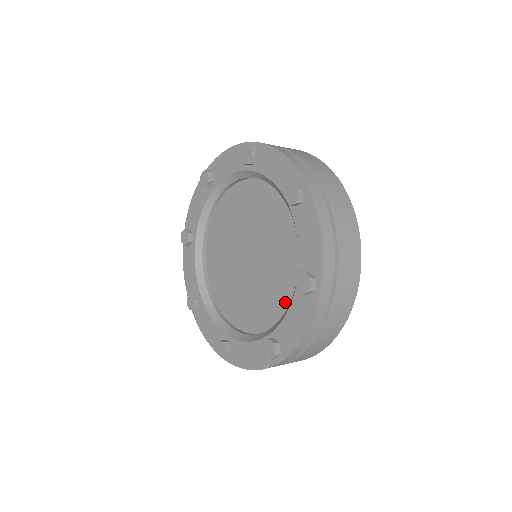
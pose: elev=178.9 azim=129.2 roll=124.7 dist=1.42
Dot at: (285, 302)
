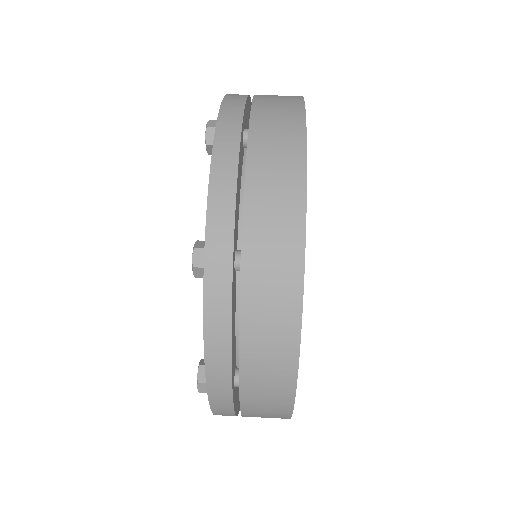
Dot at: occluded
